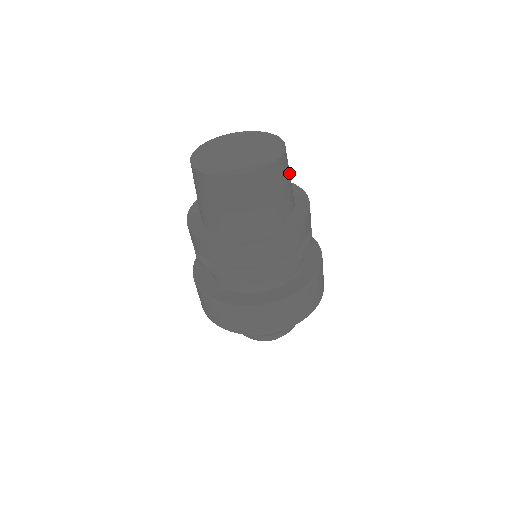
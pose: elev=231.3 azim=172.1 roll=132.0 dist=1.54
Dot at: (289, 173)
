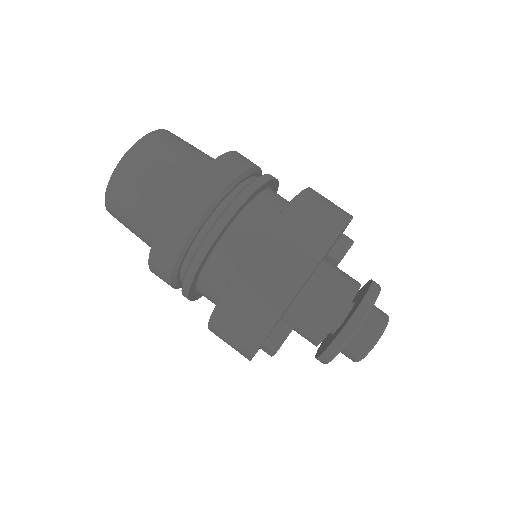
Dot at: (182, 146)
